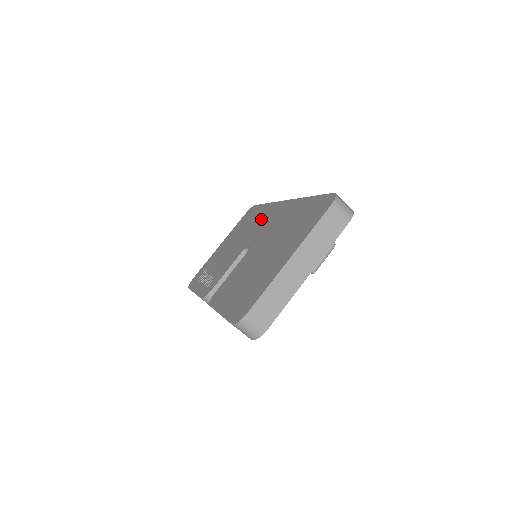
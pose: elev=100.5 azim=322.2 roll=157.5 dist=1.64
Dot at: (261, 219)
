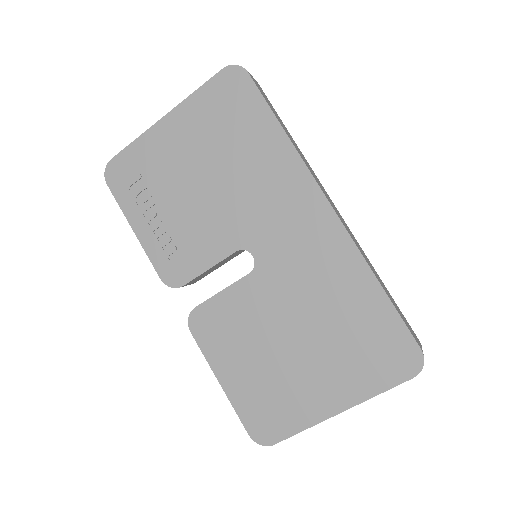
Dot at: (275, 188)
